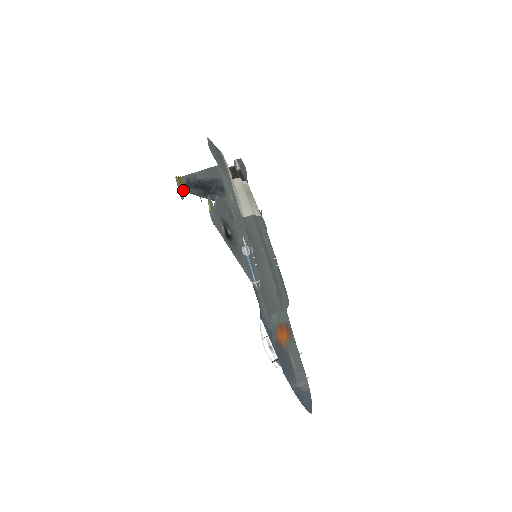
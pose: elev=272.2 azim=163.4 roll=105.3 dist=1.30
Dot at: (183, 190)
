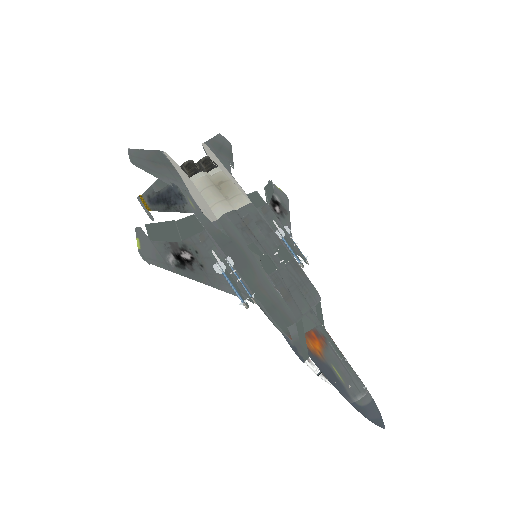
Dot at: (149, 210)
